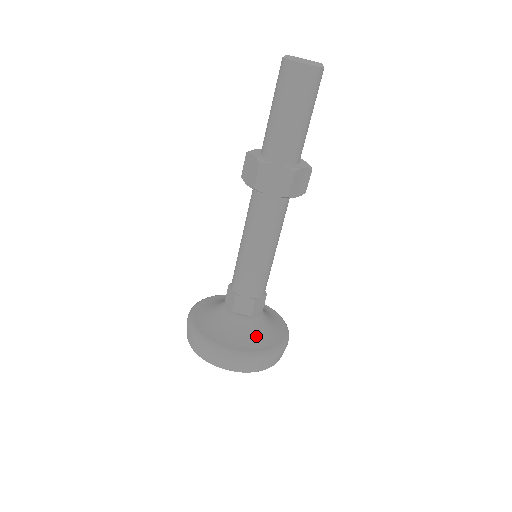
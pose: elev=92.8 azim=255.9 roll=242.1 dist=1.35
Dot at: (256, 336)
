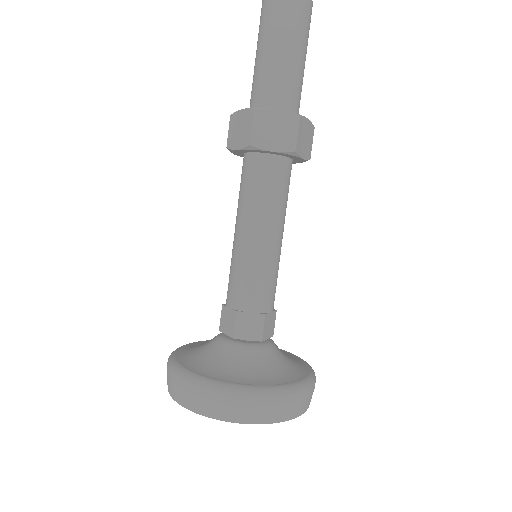
Dot at: (274, 368)
